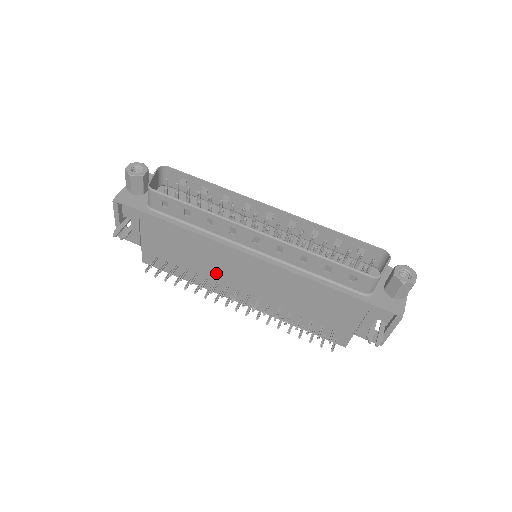
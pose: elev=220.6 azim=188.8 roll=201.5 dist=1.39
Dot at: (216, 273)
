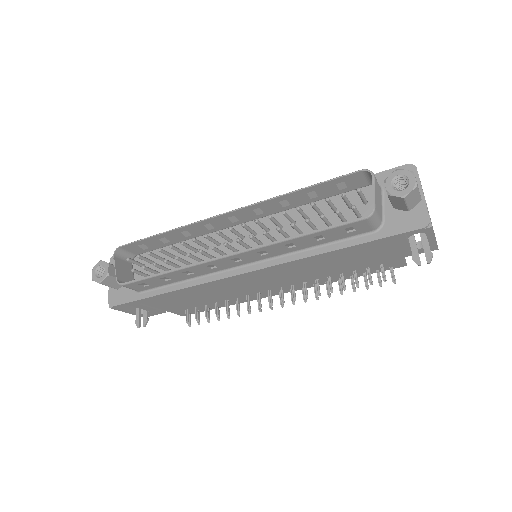
Dot at: (238, 293)
